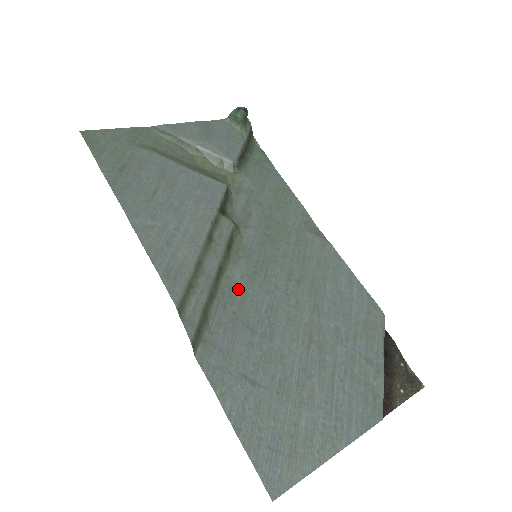
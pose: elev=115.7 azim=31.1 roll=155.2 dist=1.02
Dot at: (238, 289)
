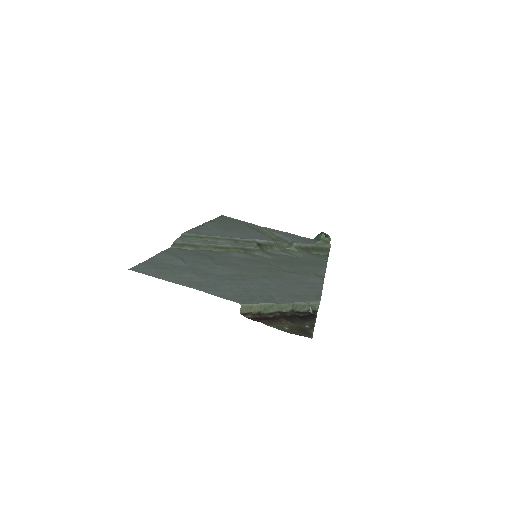
Dot at: (227, 255)
